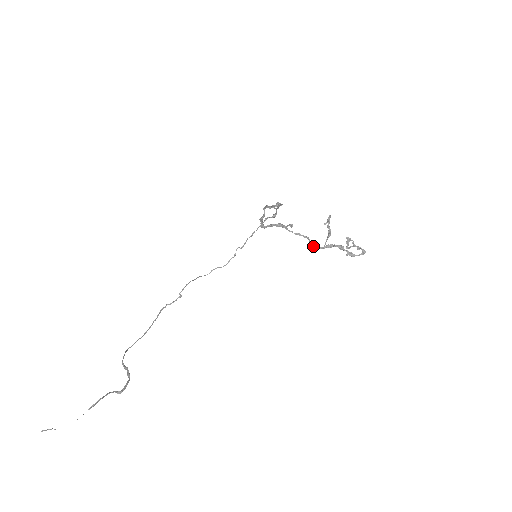
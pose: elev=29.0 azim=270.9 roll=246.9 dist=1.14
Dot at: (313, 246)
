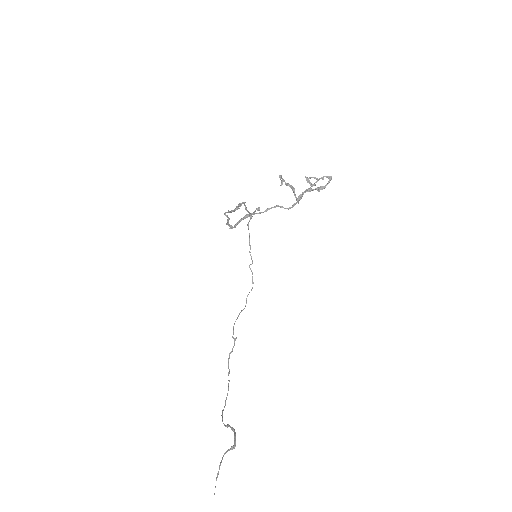
Dot at: (286, 208)
